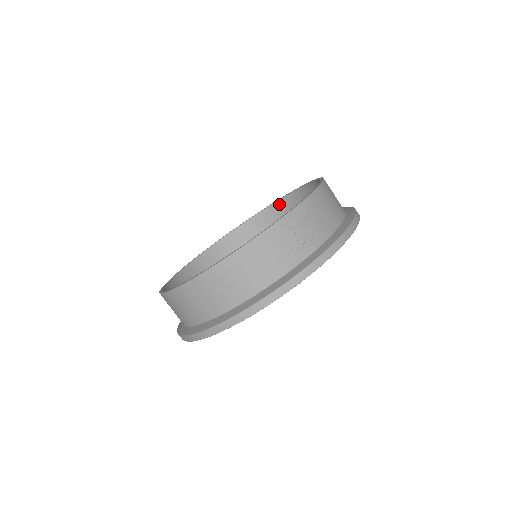
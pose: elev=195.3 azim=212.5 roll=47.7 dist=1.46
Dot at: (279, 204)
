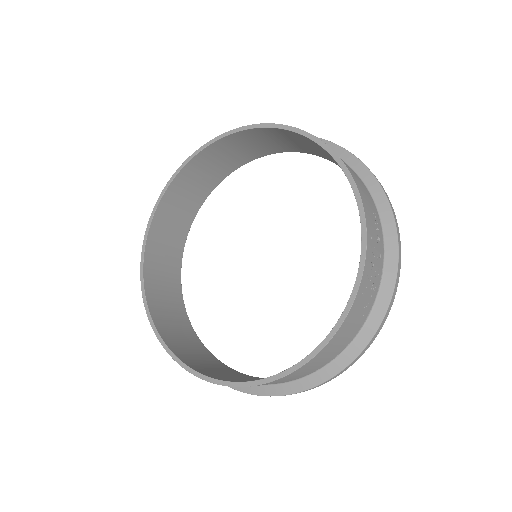
Dot at: (227, 139)
